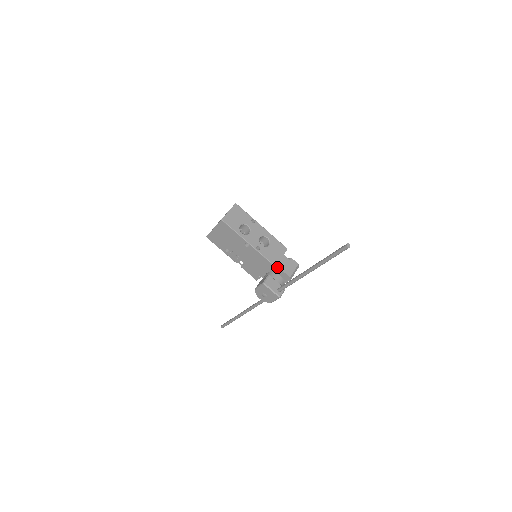
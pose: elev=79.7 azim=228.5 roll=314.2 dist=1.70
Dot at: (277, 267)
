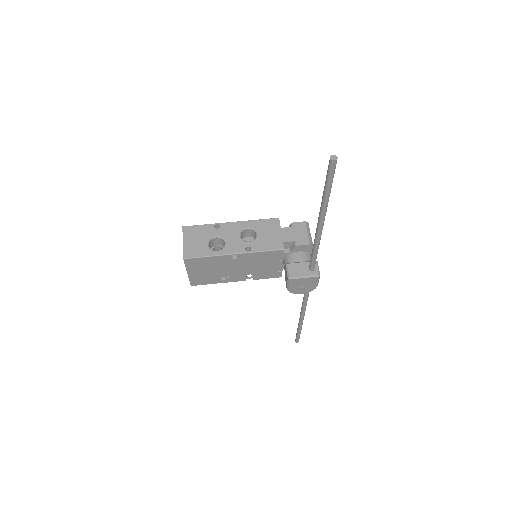
Dot at: (287, 247)
